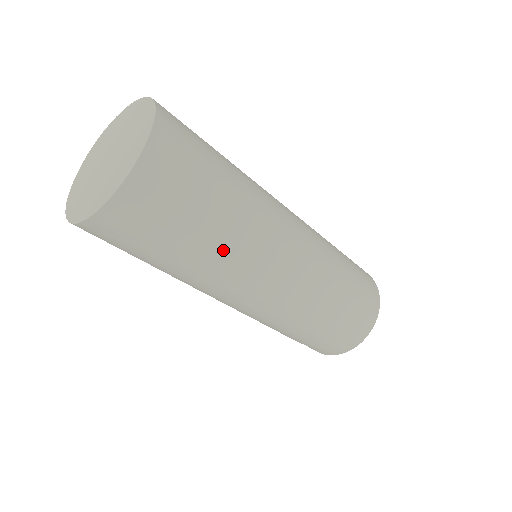
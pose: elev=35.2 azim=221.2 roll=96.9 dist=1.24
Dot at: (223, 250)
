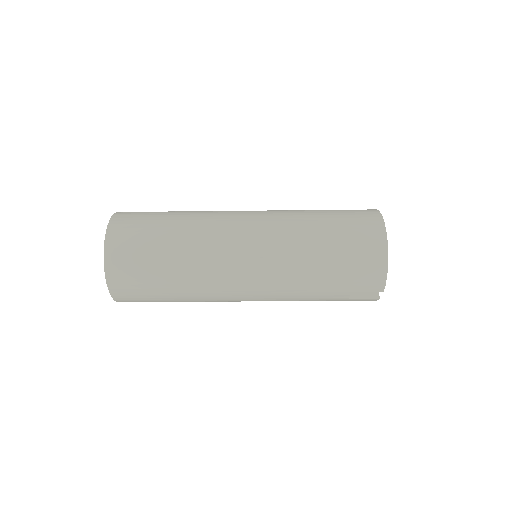
Dot at: (189, 248)
